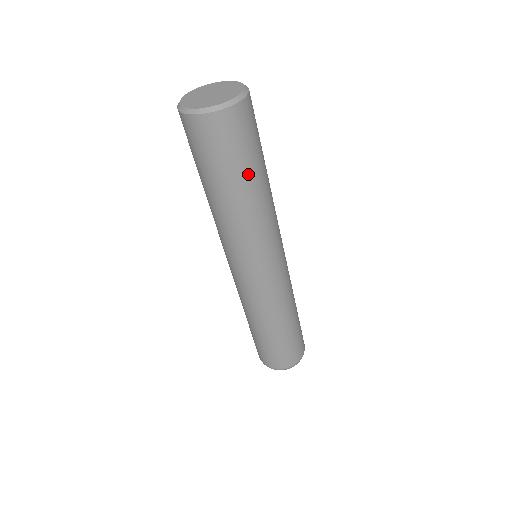
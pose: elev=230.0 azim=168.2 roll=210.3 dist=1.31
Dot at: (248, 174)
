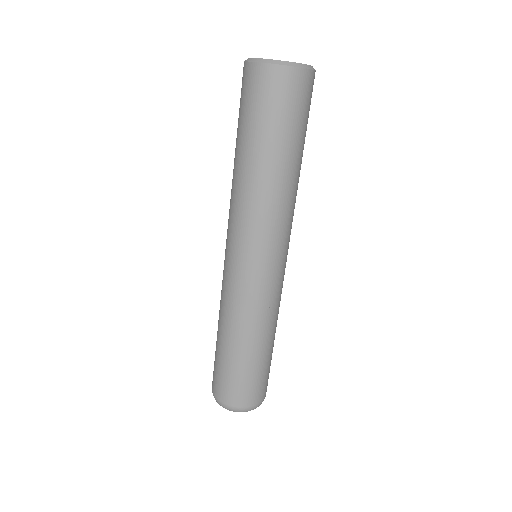
Dot at: (301, 145)
